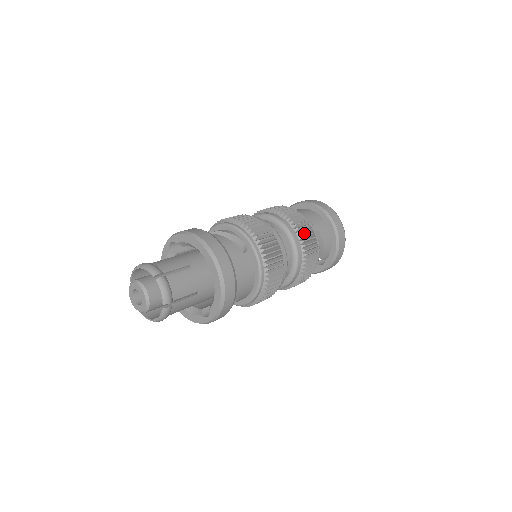
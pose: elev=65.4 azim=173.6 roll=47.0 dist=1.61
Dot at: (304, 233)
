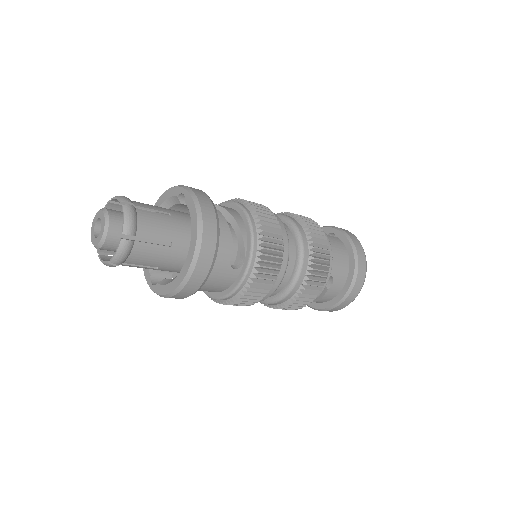
Dot at: (311, 285)
